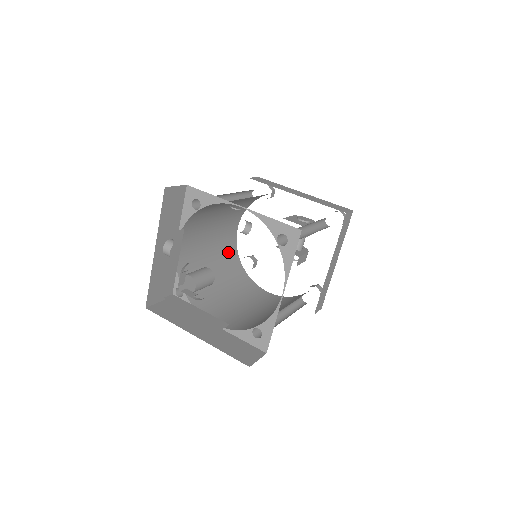
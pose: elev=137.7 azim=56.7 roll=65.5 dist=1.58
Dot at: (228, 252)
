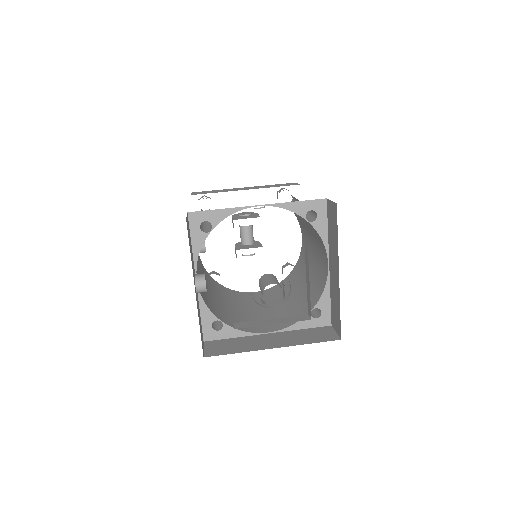
Dot at: (205, 275)
